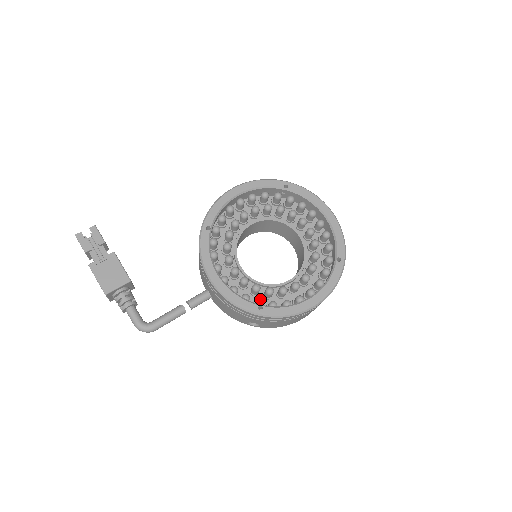
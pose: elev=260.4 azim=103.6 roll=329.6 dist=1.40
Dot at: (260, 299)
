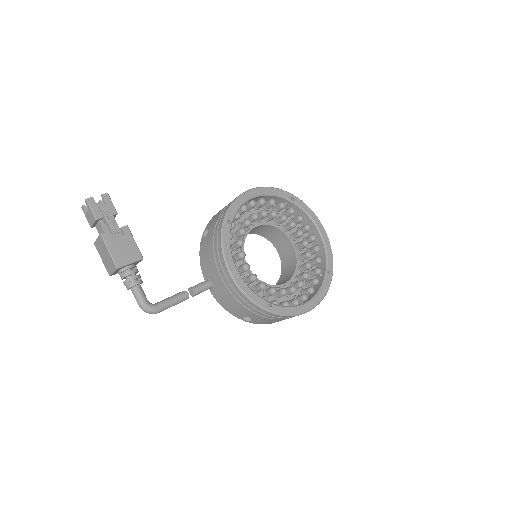
Dot at: (266, 297)
